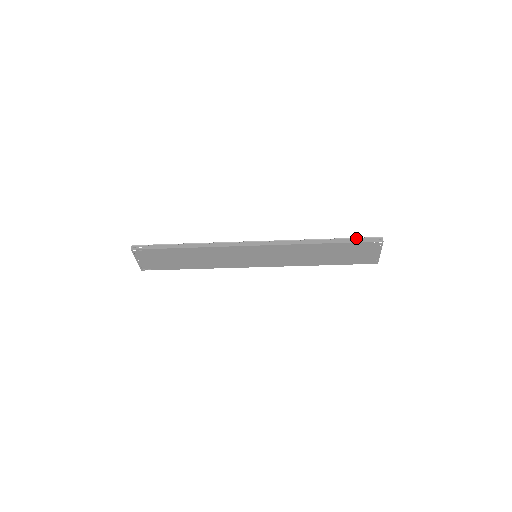
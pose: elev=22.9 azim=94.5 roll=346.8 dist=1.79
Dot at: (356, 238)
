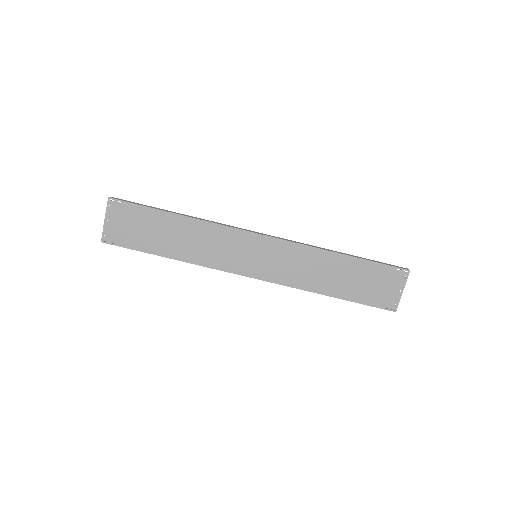
Dot at: occluded
